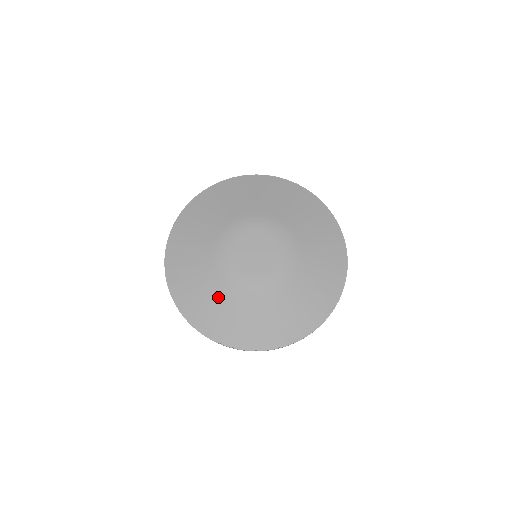
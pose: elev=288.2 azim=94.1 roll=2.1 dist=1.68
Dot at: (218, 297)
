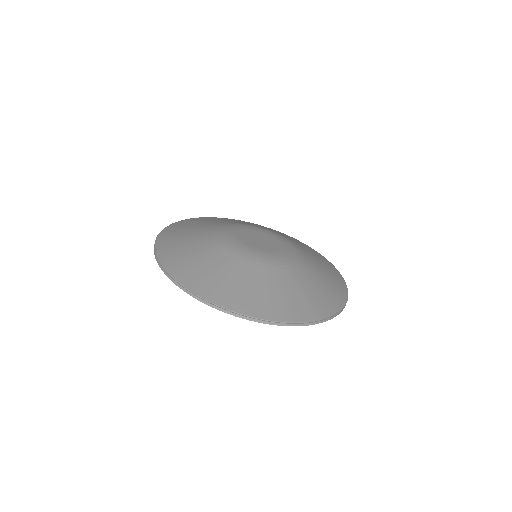
Dot at: (198, 236)
